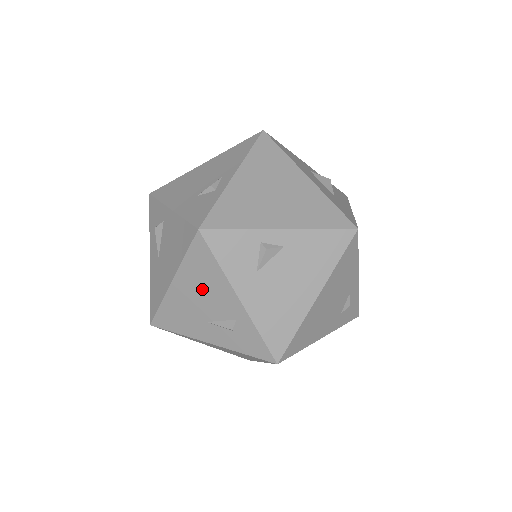
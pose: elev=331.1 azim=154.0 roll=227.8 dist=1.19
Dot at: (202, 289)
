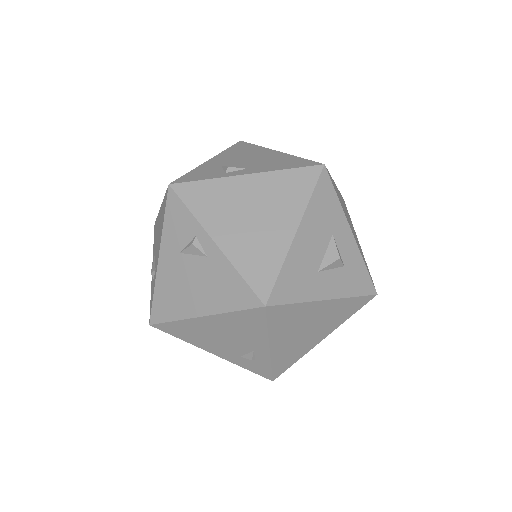
Dot at: occluded
